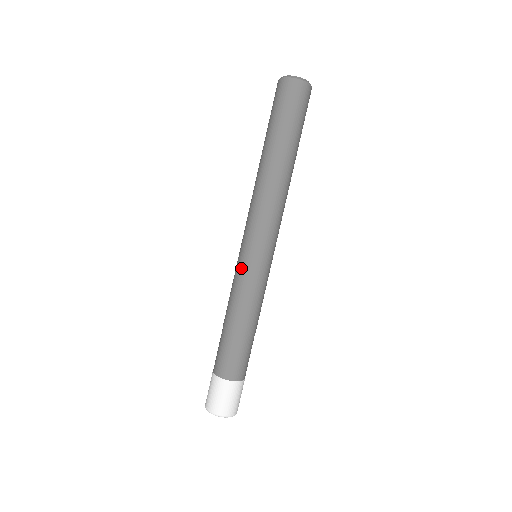
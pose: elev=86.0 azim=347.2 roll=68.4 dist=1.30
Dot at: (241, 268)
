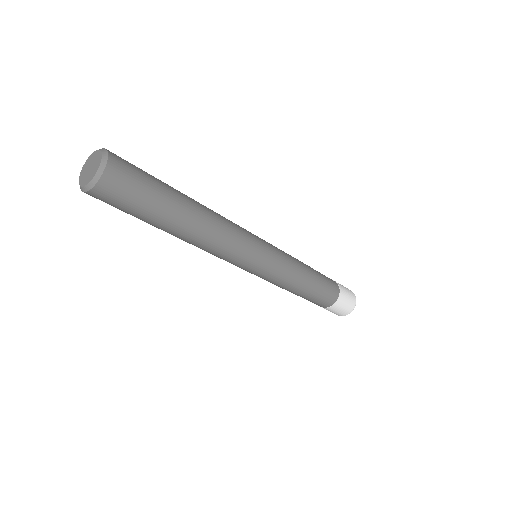
Dot at: (268, 276)
